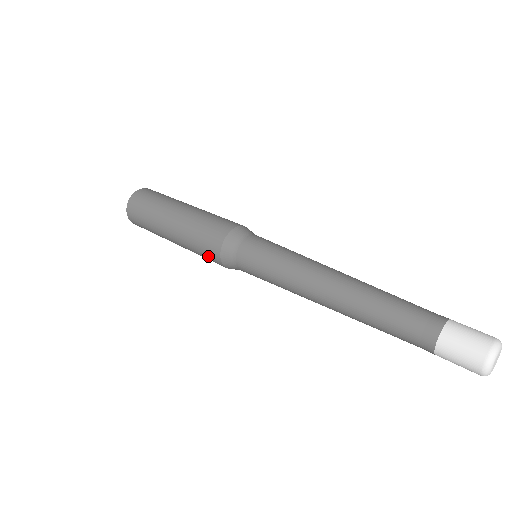
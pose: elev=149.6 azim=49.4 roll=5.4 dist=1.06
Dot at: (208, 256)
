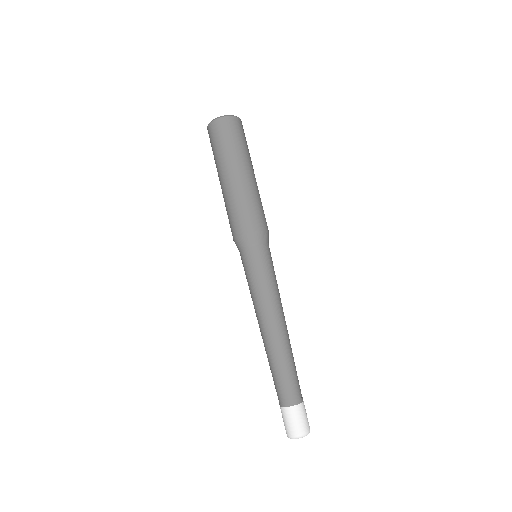
Dot at: (232, 223)
